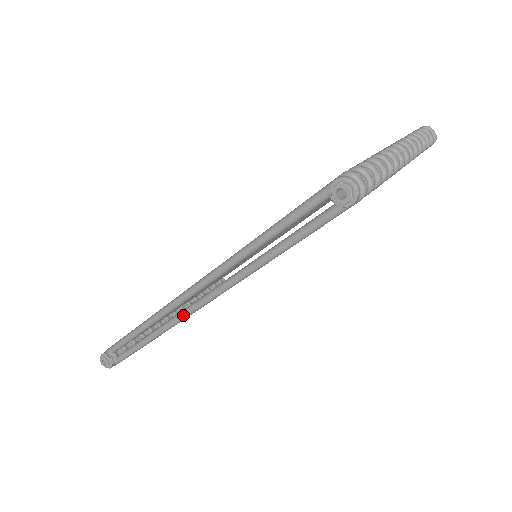
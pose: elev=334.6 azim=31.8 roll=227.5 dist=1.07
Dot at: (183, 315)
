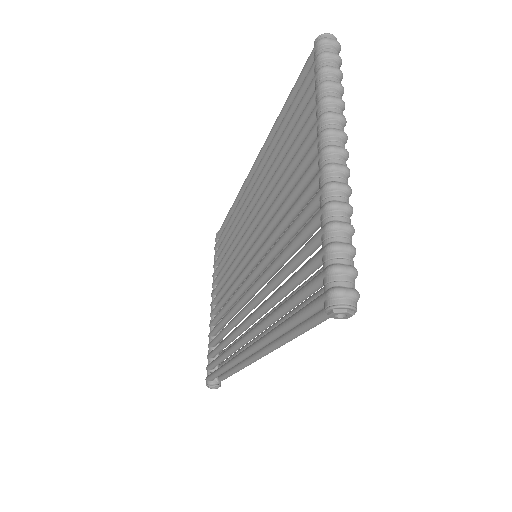
Dot at: (253, 362)
